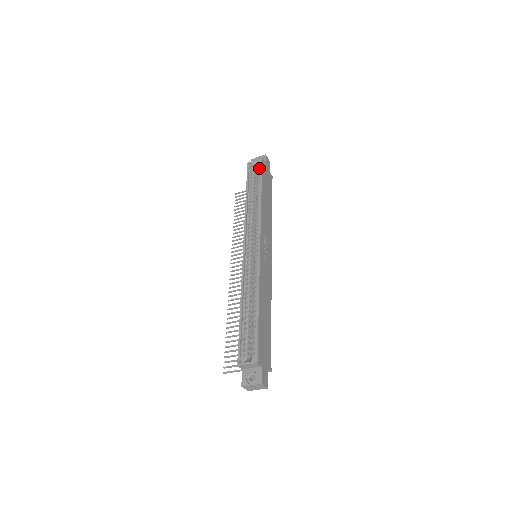
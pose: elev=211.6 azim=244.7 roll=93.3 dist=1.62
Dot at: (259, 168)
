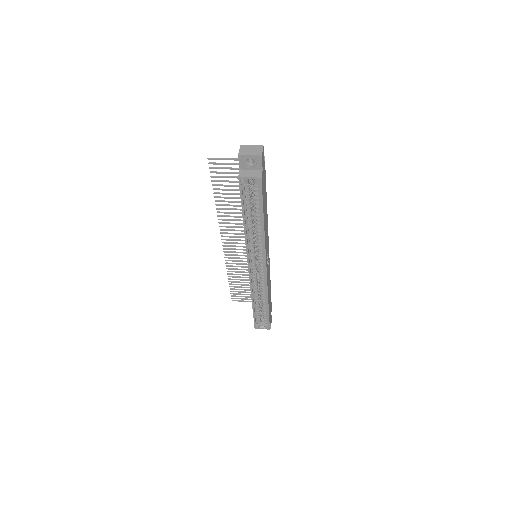
Dot at: (257, 187)
